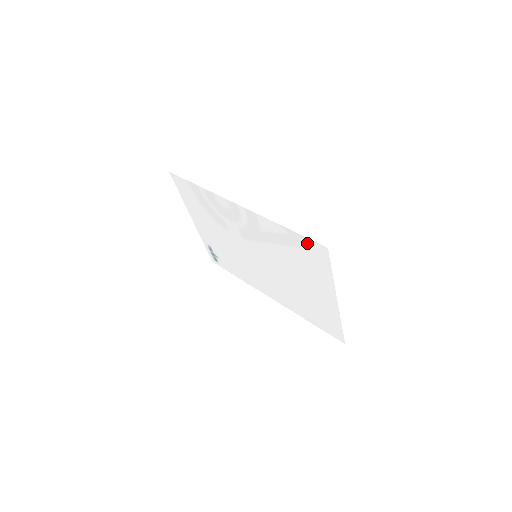
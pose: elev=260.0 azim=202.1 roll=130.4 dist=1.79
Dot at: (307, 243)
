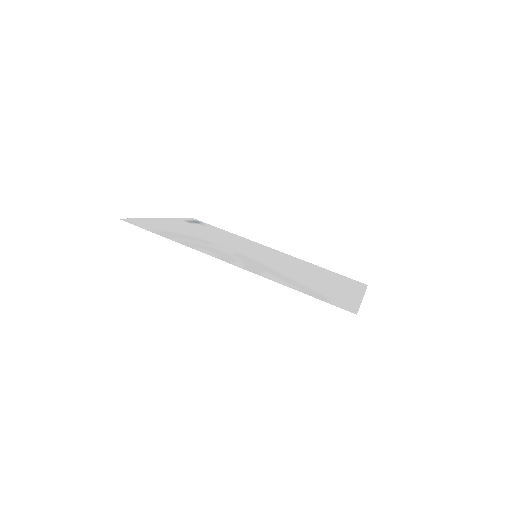
Dot at: occluded
